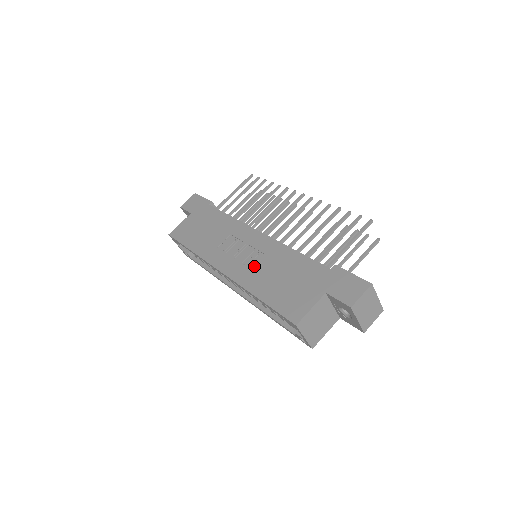
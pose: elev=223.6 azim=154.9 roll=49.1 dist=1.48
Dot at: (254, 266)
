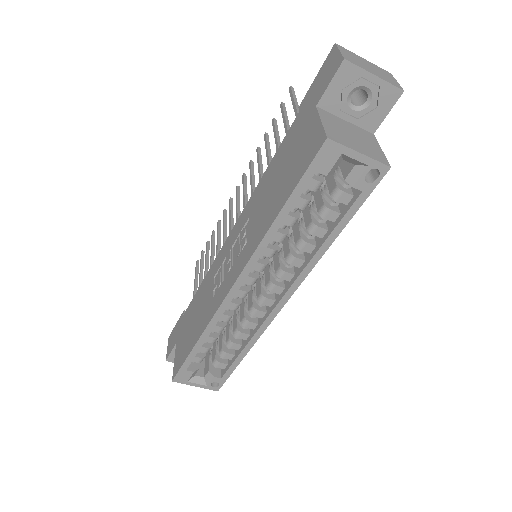
Dot at: (250, 231)
